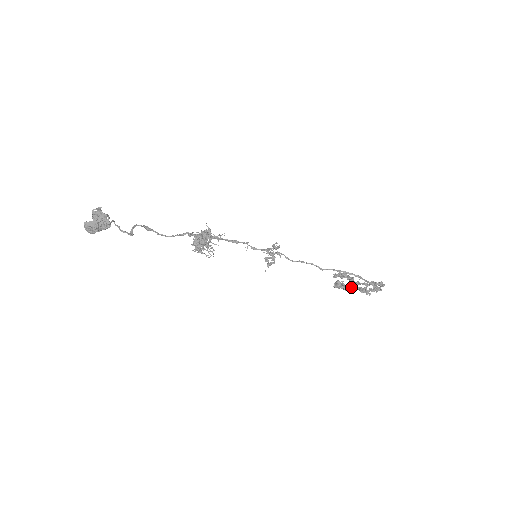
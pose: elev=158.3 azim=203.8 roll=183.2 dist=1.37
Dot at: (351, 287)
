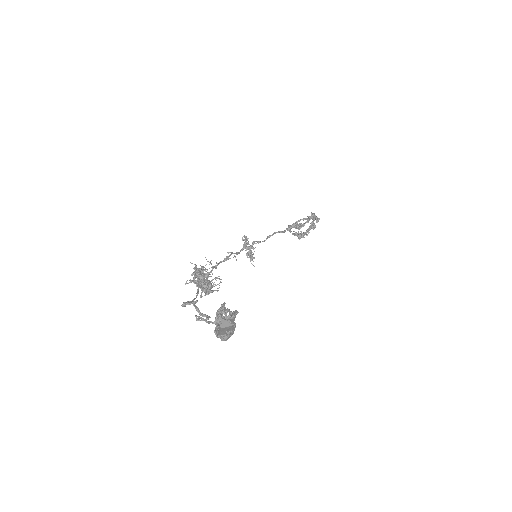
Dot at: (308, 230)
